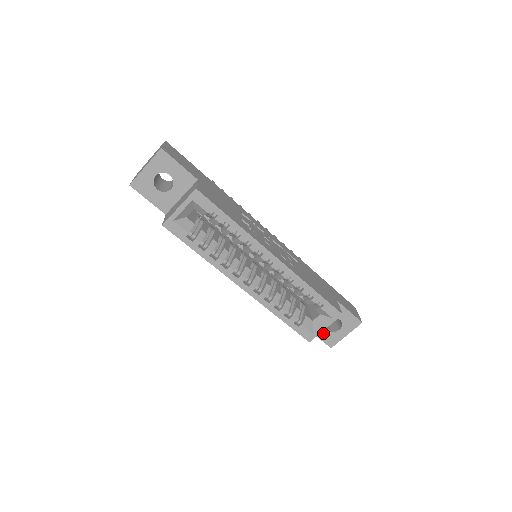
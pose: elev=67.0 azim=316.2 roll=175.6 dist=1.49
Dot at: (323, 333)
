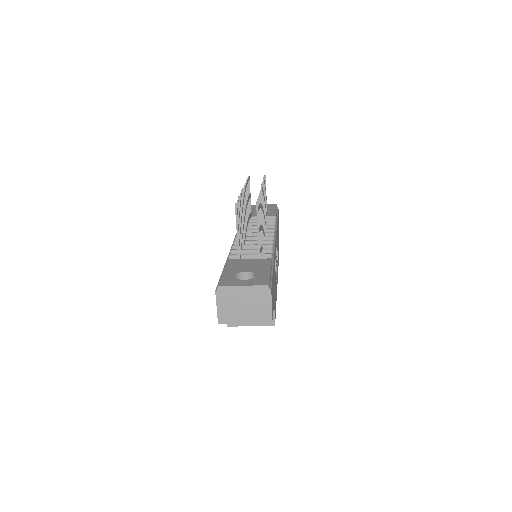
Dot at: occluded
